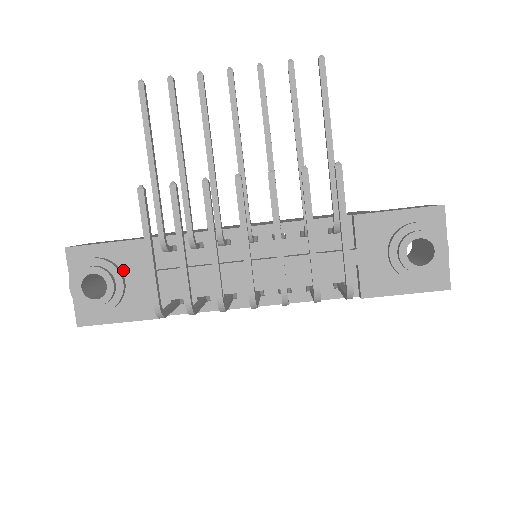
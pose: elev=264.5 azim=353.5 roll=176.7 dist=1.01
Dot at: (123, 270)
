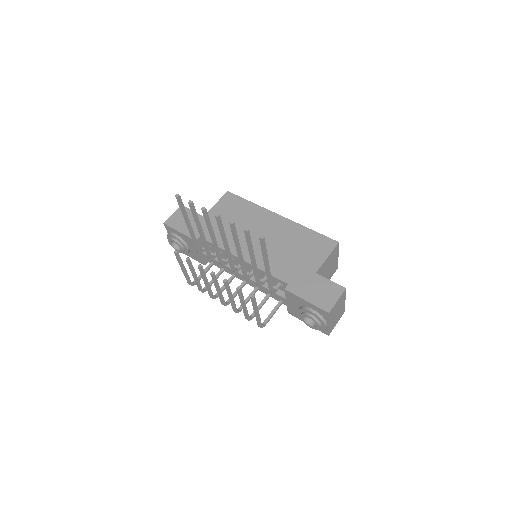
Dot at: (188, 244)
